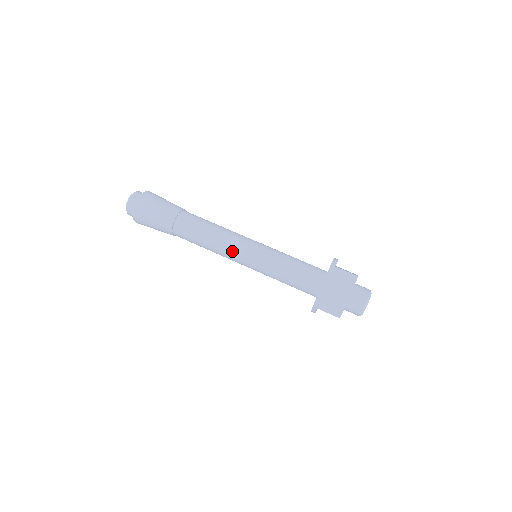
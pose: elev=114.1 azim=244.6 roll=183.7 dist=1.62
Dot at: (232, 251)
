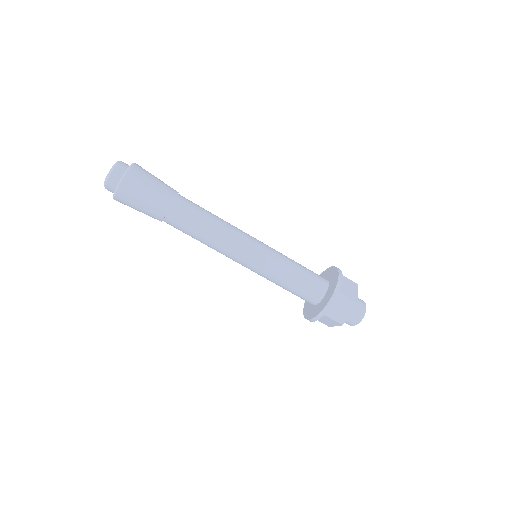
Dot at: occluded
